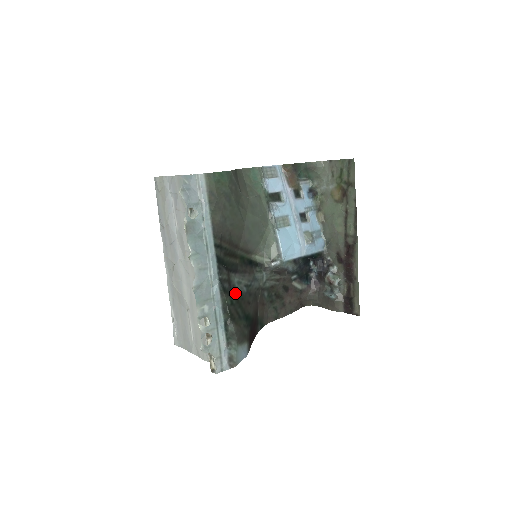
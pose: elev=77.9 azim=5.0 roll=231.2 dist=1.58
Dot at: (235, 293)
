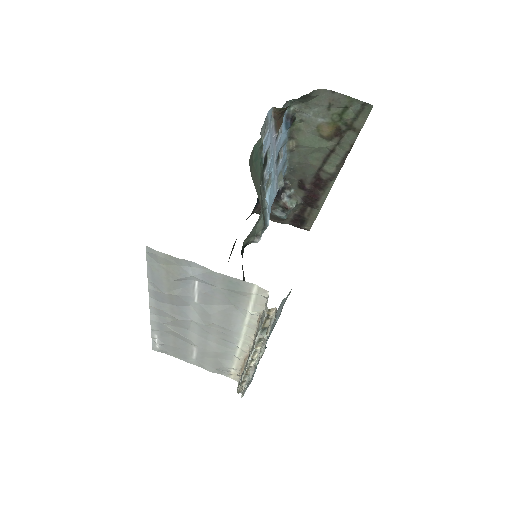
Dot at: occluded
